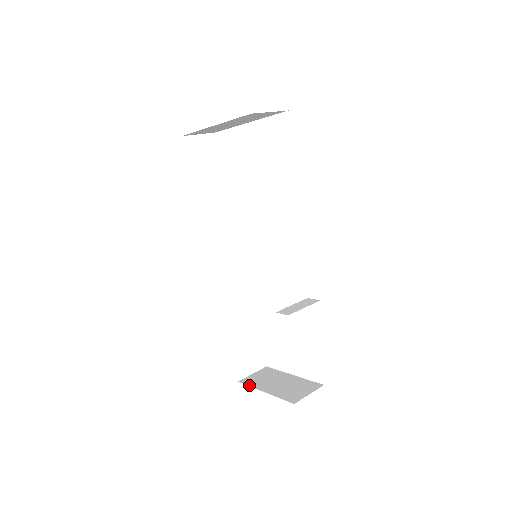
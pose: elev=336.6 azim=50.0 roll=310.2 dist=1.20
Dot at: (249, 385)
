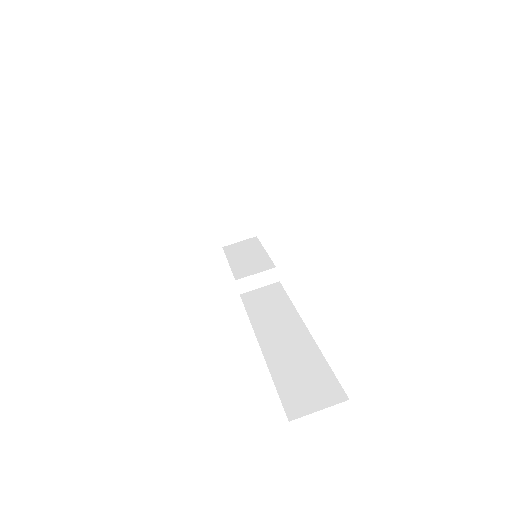
Dot at: (205, 189)
